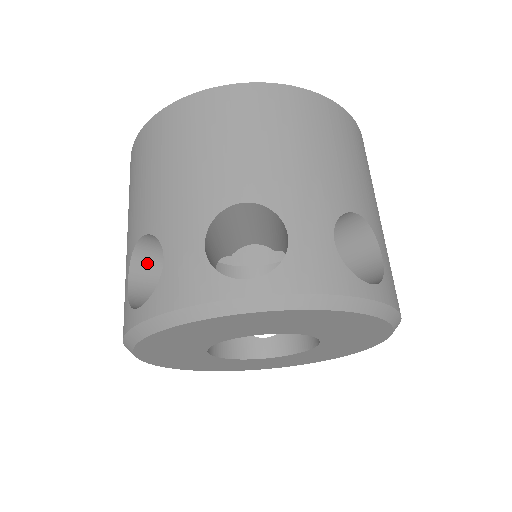
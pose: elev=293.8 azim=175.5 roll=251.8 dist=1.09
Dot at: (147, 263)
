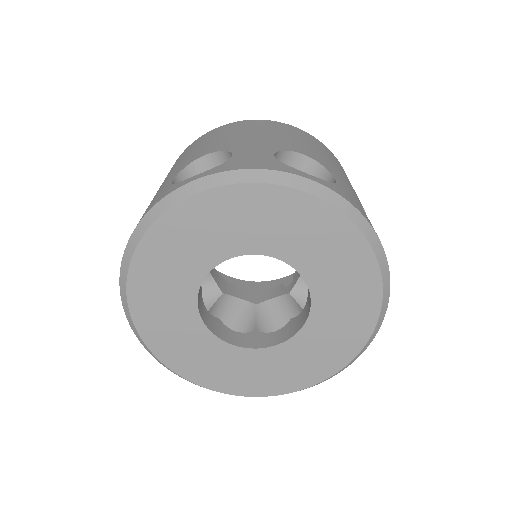
Dot at: occluded
